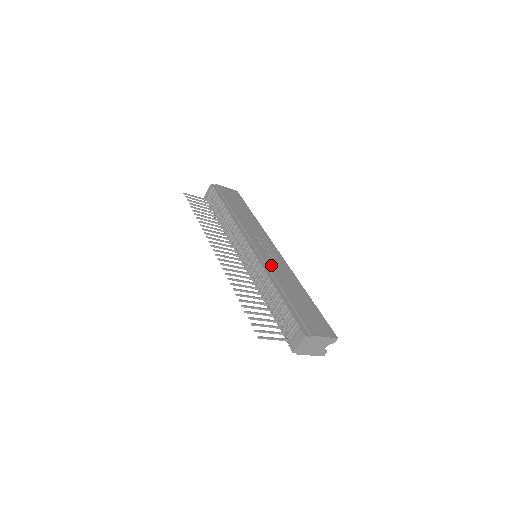
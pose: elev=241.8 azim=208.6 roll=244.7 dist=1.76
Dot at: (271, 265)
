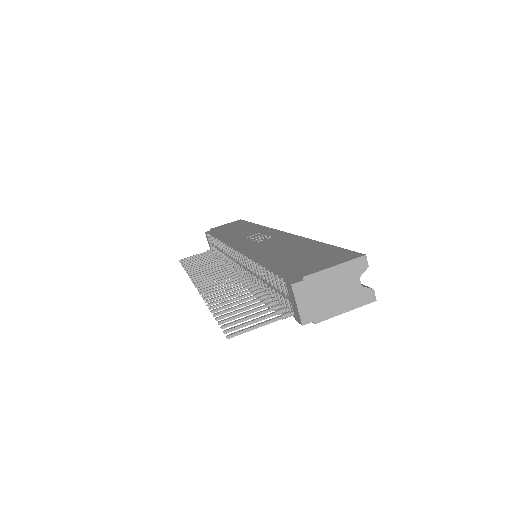
Dot at: (258, 247)
